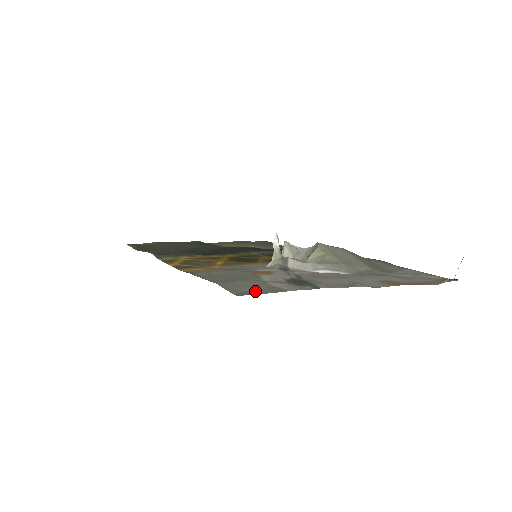
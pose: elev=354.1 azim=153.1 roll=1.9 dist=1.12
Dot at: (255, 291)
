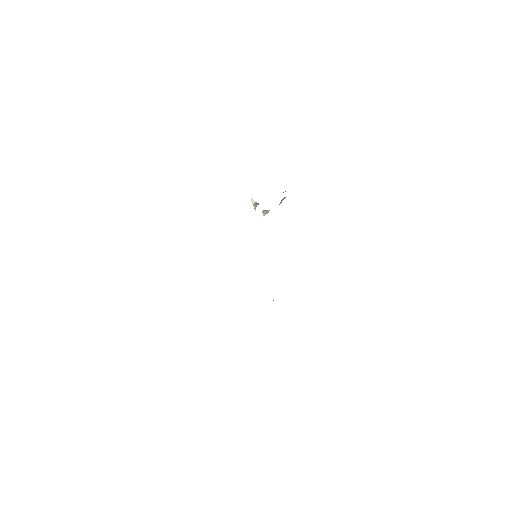
Dot at: occluded
